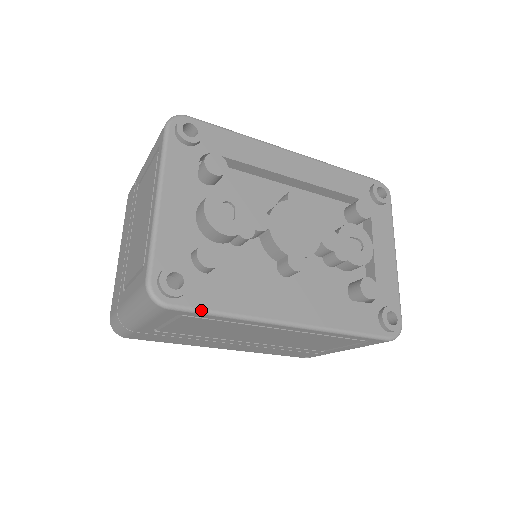
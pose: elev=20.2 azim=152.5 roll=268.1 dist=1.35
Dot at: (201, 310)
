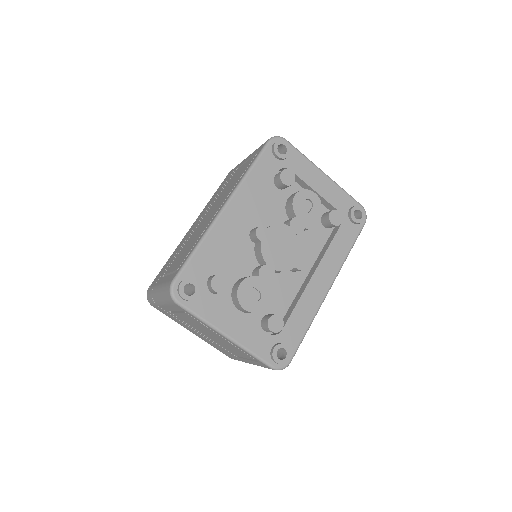
Dot at: occluded
